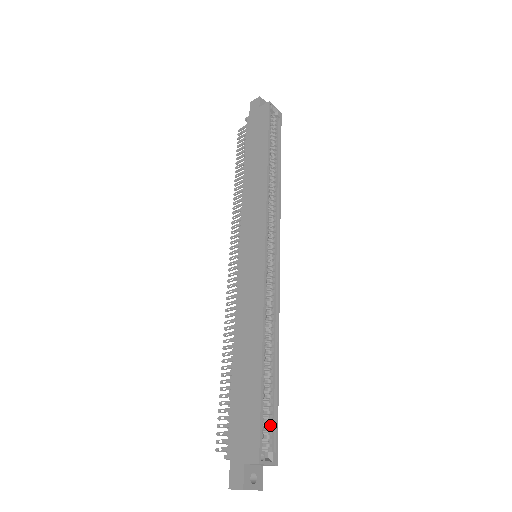
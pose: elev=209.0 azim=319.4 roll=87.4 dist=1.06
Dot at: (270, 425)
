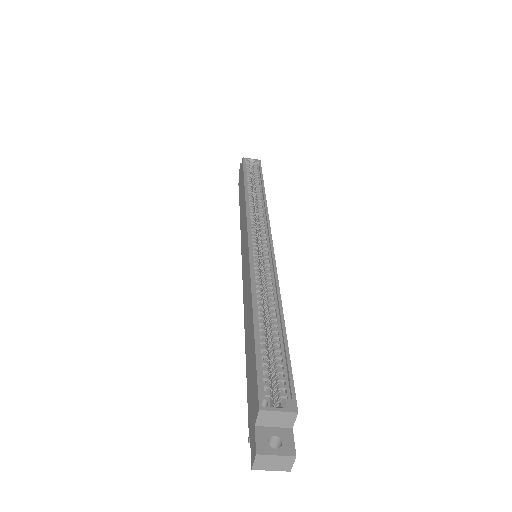
Dot at: (283, 377)
